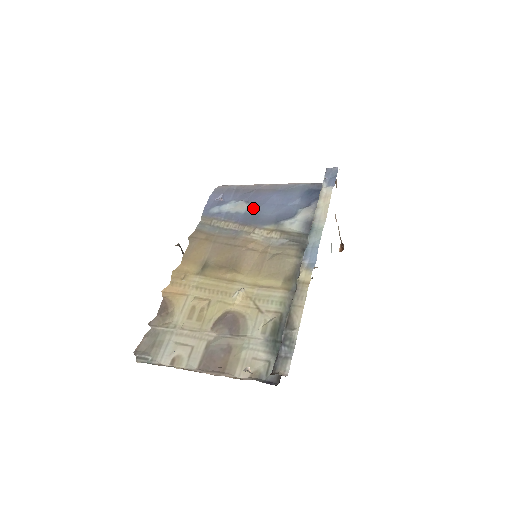
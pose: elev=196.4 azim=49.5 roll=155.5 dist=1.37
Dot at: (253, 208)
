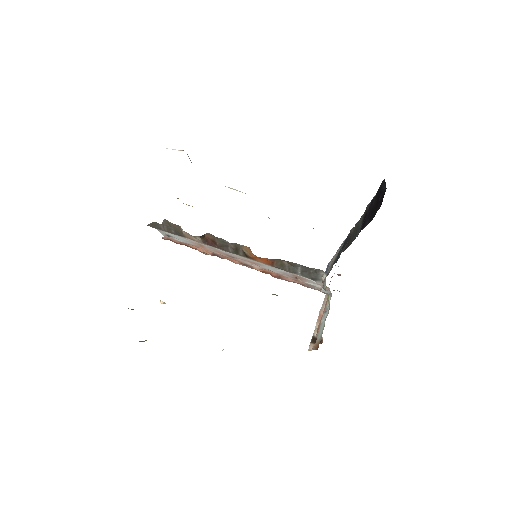
Dot at: occluded
